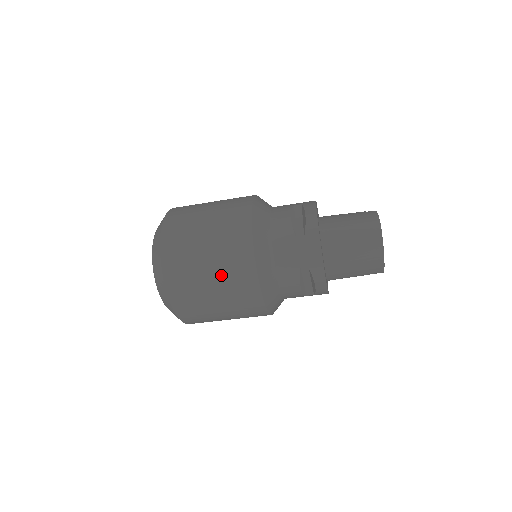
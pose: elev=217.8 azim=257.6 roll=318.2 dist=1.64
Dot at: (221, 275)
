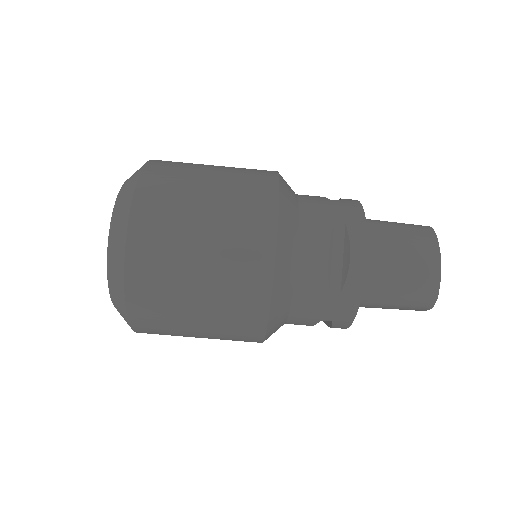
Dot at: (226, 188)
